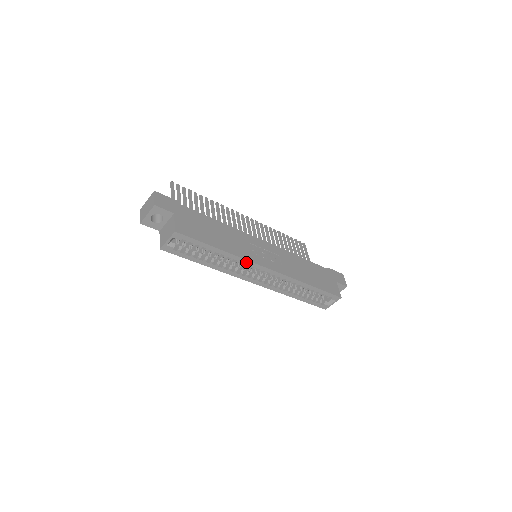
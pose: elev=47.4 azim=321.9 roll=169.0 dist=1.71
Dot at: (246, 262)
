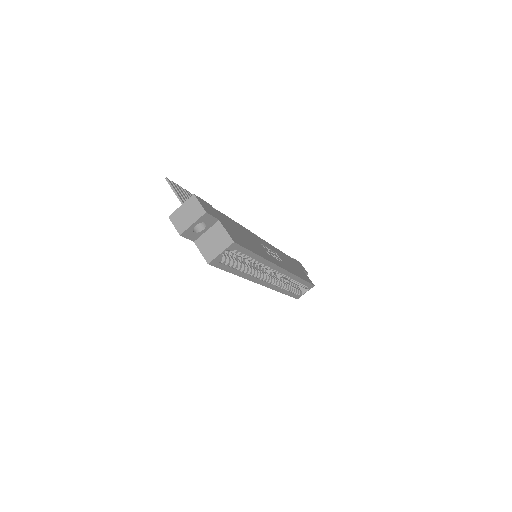
Dot at: (270, 265)
